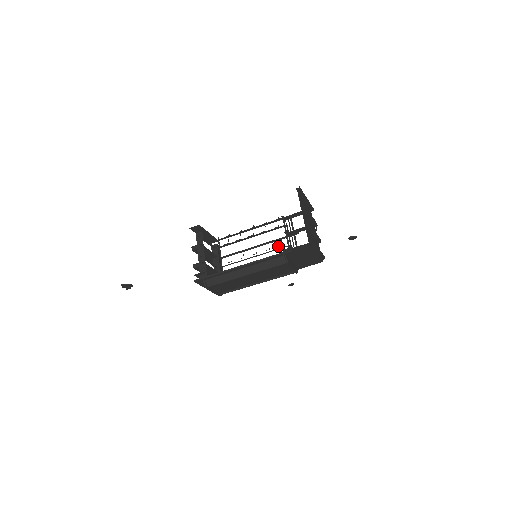
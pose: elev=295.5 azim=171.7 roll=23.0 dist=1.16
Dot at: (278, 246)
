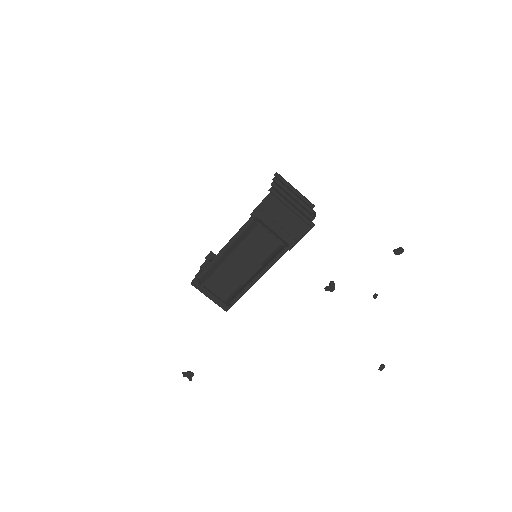
Dot at: occluded
